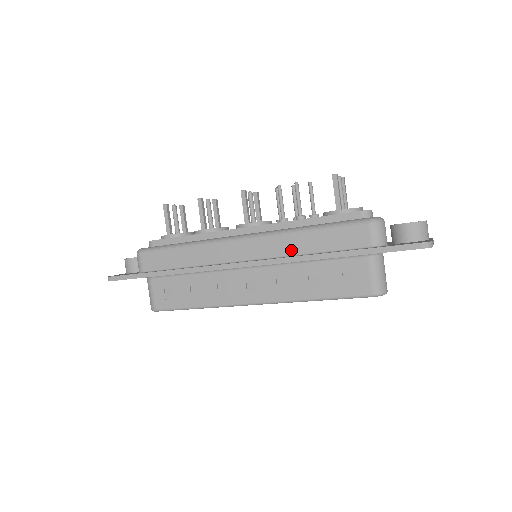
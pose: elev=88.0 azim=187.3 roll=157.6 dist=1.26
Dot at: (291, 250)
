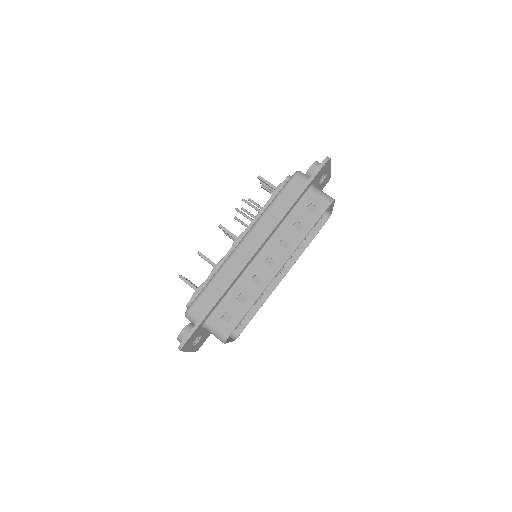
Dot at: (272, 221)
